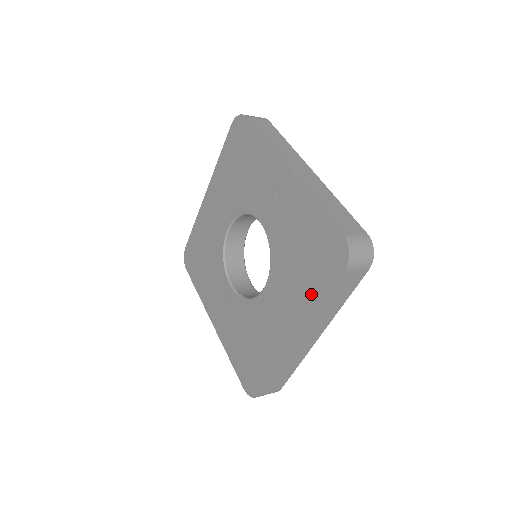
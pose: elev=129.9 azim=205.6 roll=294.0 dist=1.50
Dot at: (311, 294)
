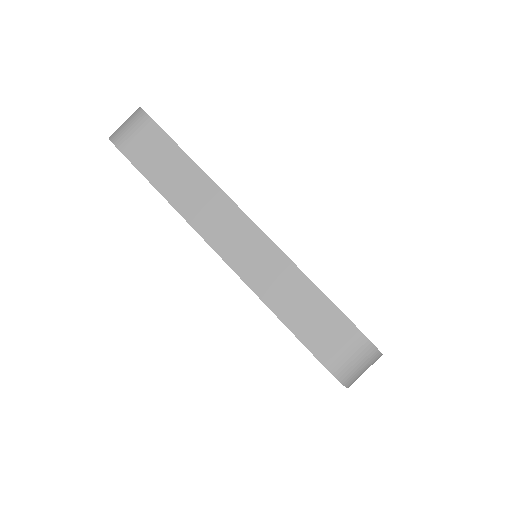
Dot at: occluded
